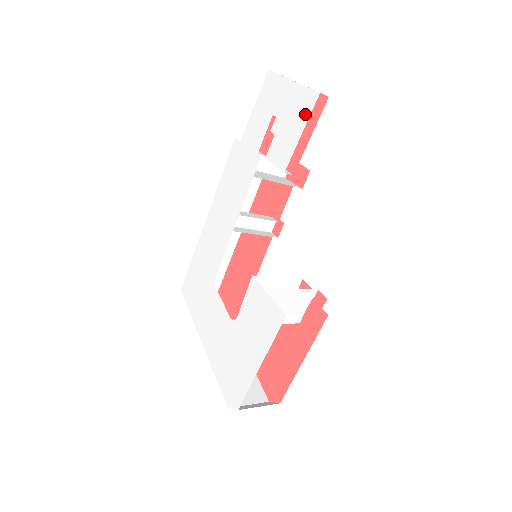
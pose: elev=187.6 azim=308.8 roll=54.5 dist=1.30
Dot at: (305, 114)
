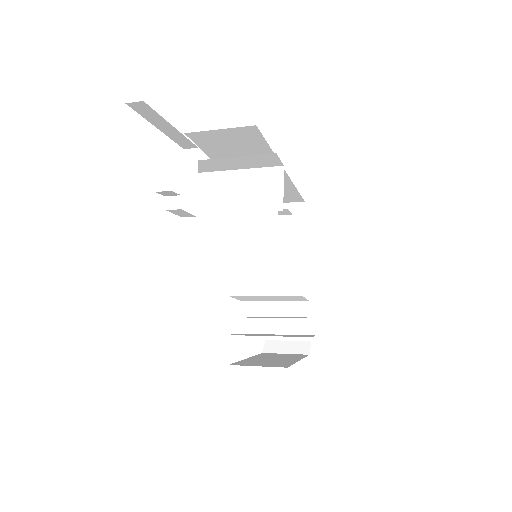
Dot at: occluded
